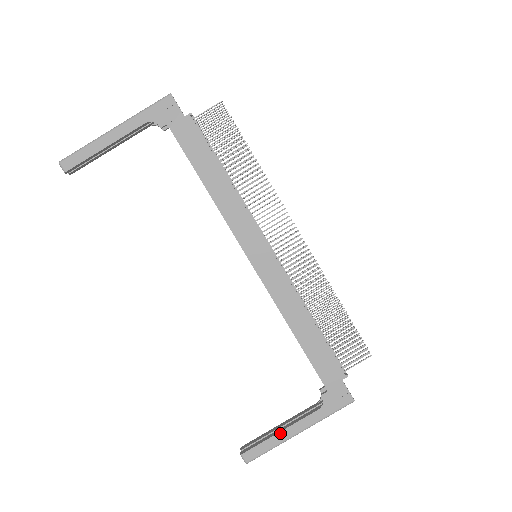
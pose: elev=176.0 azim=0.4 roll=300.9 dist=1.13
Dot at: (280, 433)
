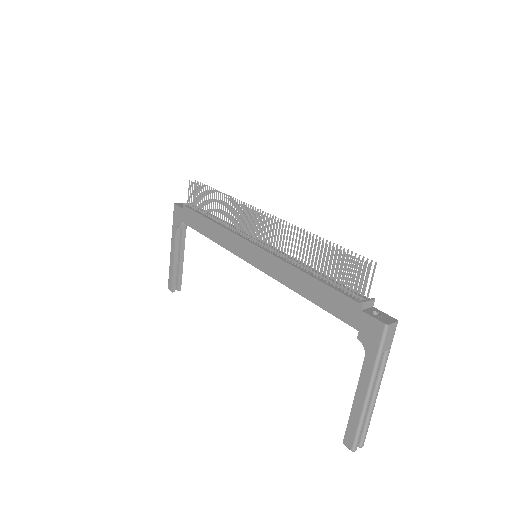
Dot at: (354, 402)
